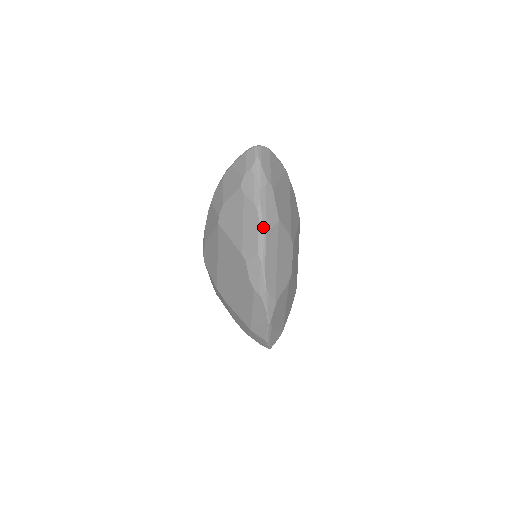
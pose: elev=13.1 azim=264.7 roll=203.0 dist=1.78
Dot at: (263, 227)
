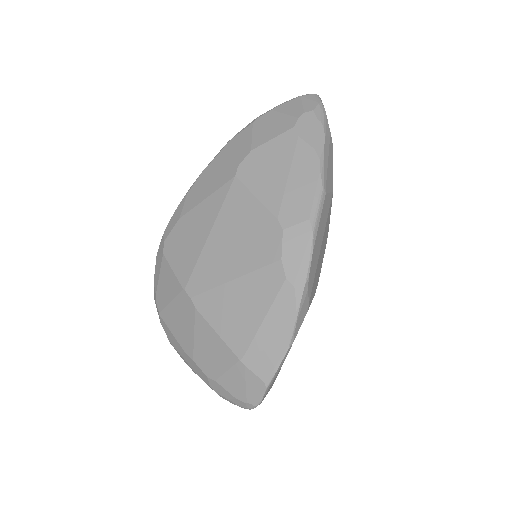
Dot at: (324, 183)
